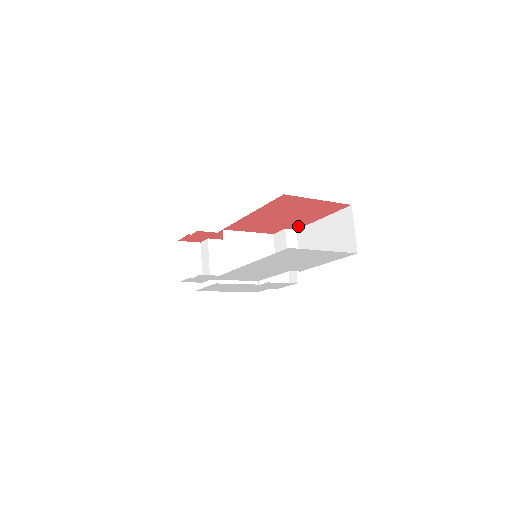
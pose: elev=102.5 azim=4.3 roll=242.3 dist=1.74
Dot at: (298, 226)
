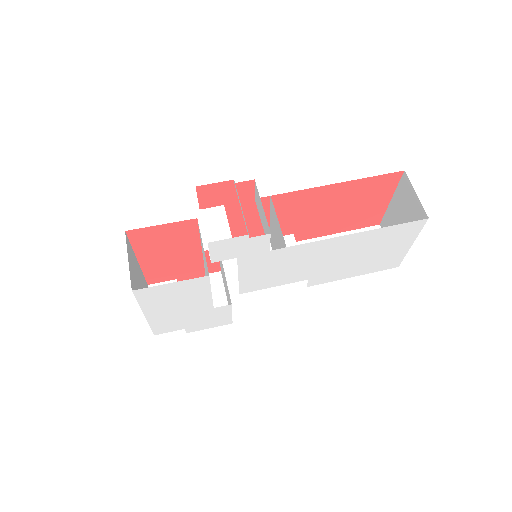
Dot at: (304, 236)
